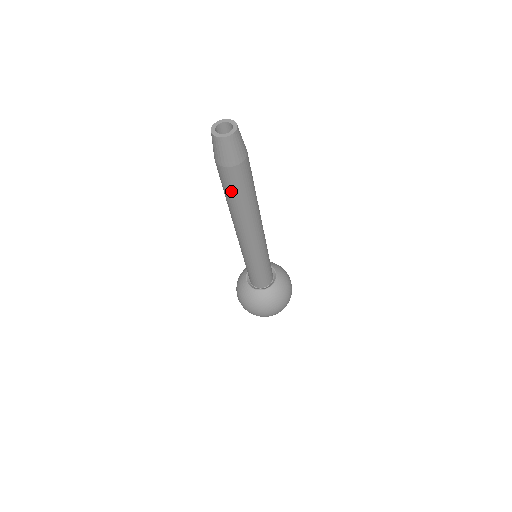
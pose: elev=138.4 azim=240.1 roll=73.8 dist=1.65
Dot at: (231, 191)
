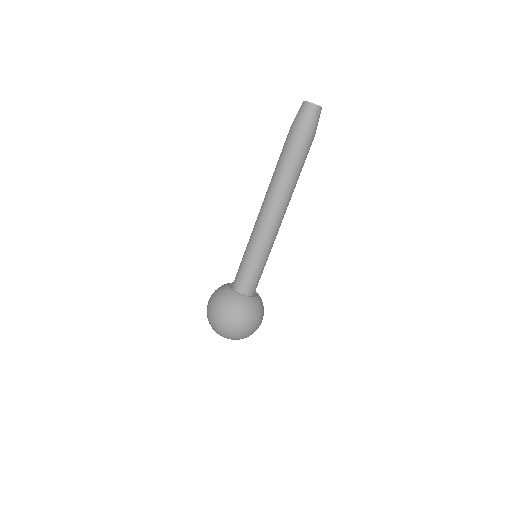
Dot at: (284, 153)
